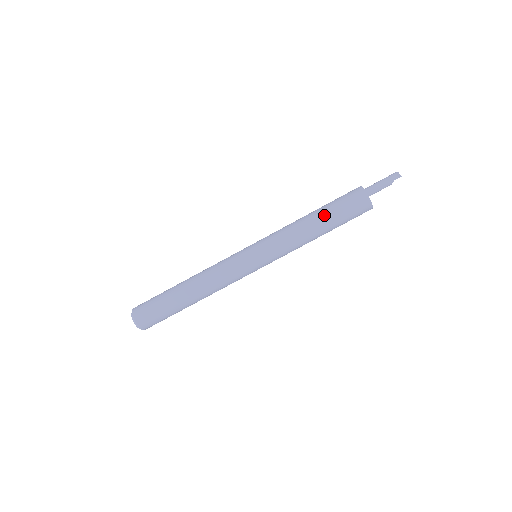
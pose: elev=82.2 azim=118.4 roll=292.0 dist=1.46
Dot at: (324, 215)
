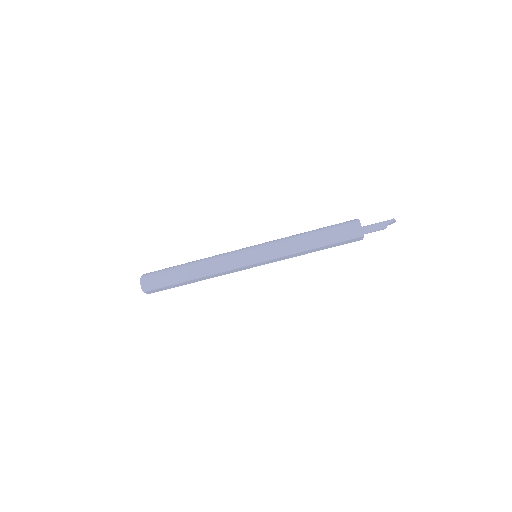
Dot at: (319, 229)
